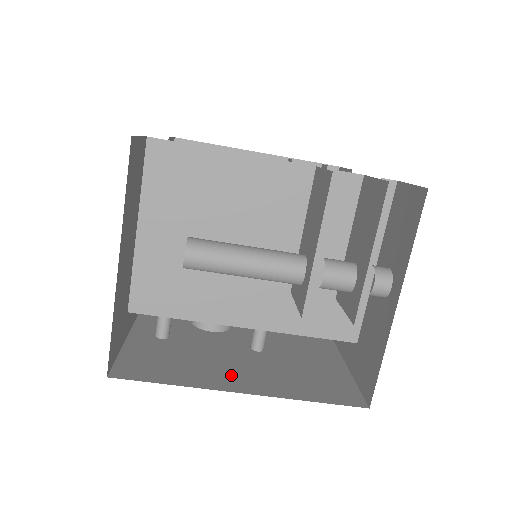
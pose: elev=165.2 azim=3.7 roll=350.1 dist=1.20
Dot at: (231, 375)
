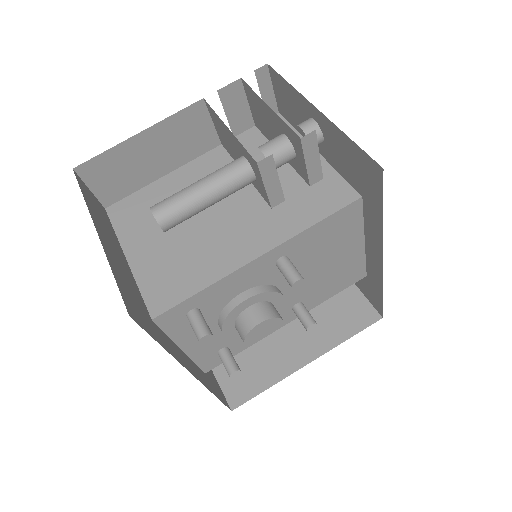
Dot at: occluded
